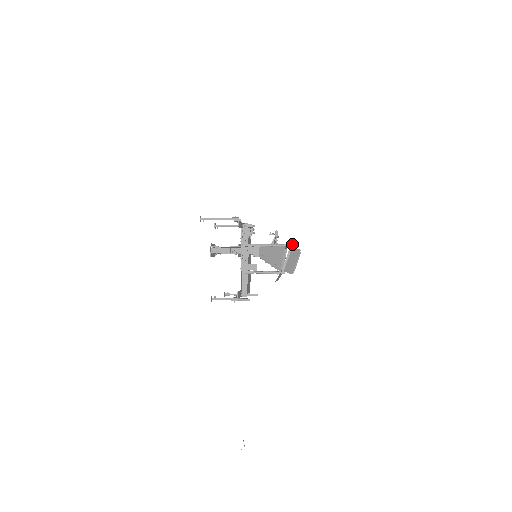
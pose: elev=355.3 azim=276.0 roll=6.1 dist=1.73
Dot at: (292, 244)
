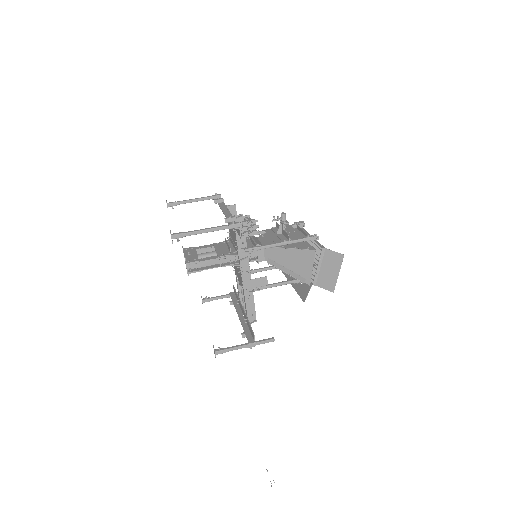
Dot at: (317, 236)
